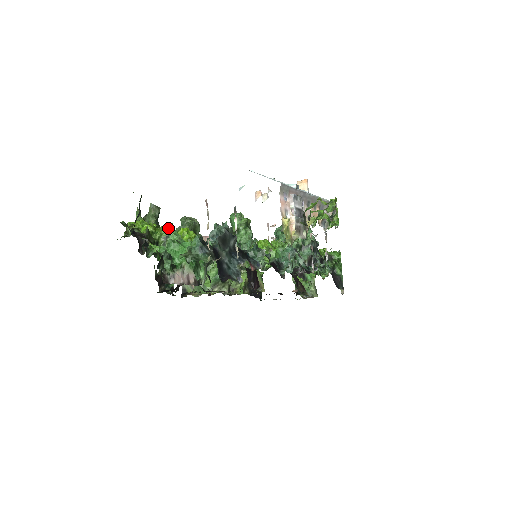
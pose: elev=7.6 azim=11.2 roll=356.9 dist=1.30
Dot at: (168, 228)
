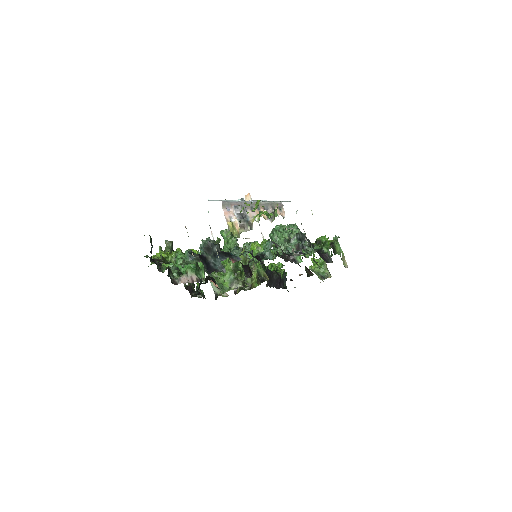
Dot at: (177, 252)
